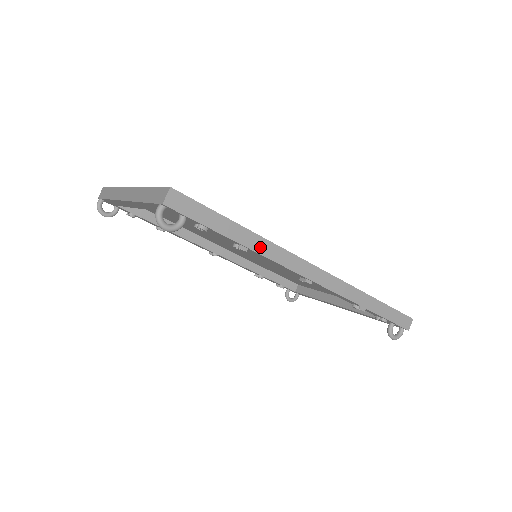
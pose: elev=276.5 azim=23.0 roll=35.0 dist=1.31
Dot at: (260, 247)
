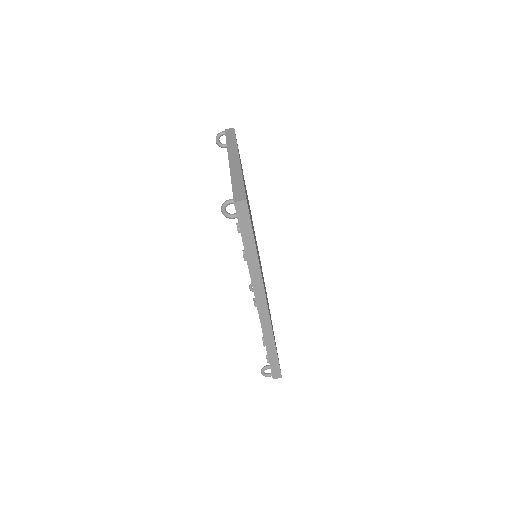
Dot at: (253, 266)
